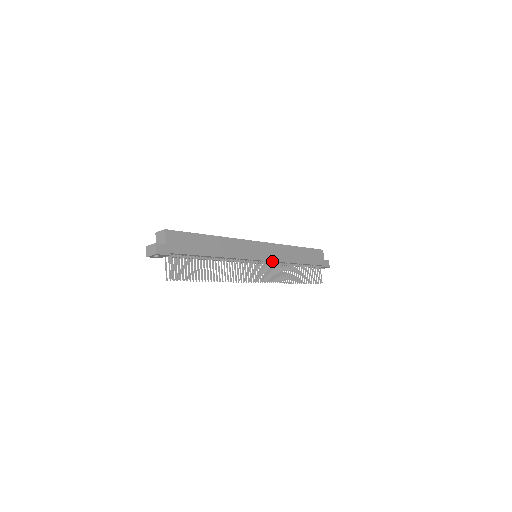
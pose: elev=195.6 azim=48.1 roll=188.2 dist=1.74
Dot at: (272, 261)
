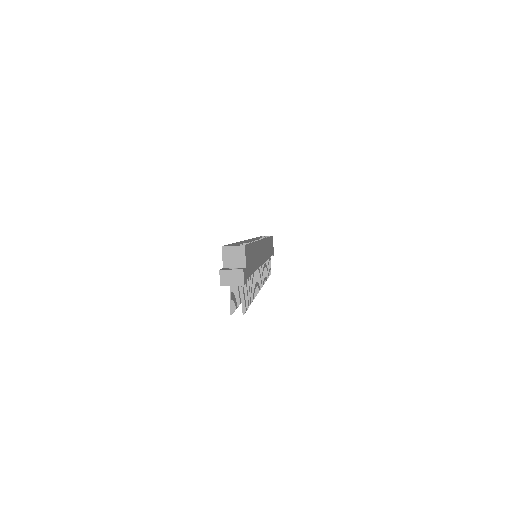
Dot at: (265, 261)
